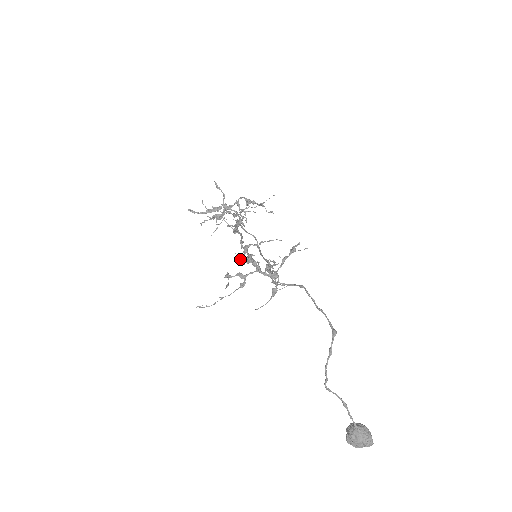
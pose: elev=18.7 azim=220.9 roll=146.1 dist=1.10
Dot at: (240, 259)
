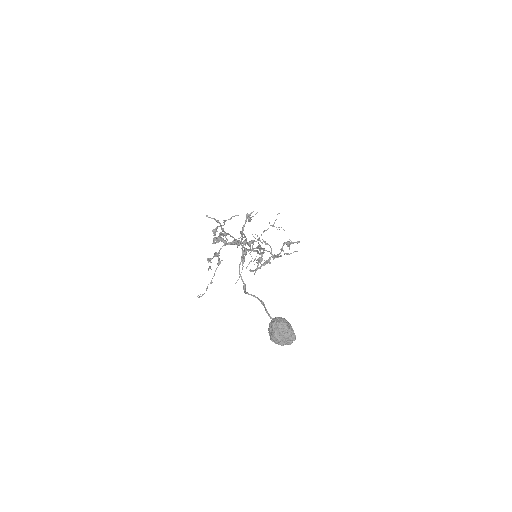
Dot at: occluded
